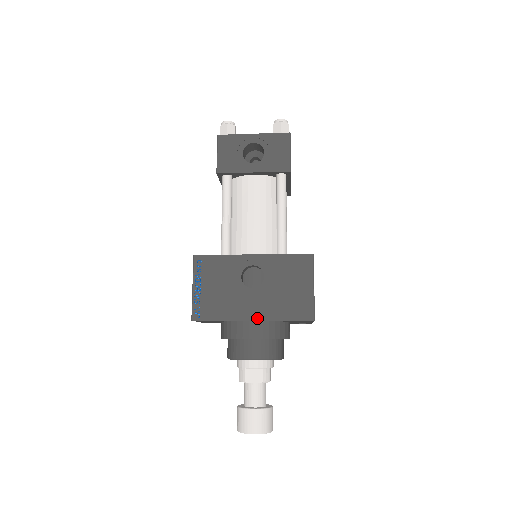
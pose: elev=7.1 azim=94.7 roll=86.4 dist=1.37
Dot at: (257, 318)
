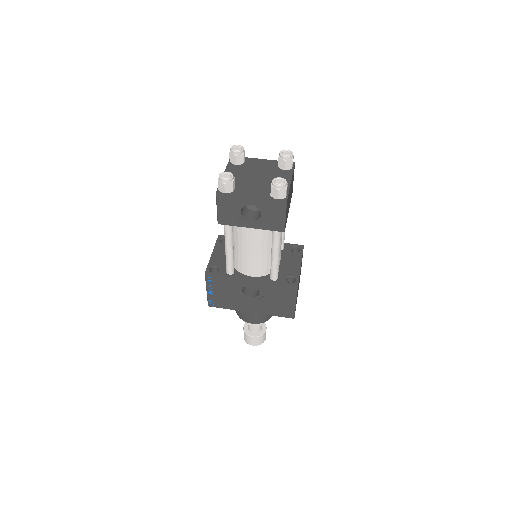
Dot at: (254, 312)
